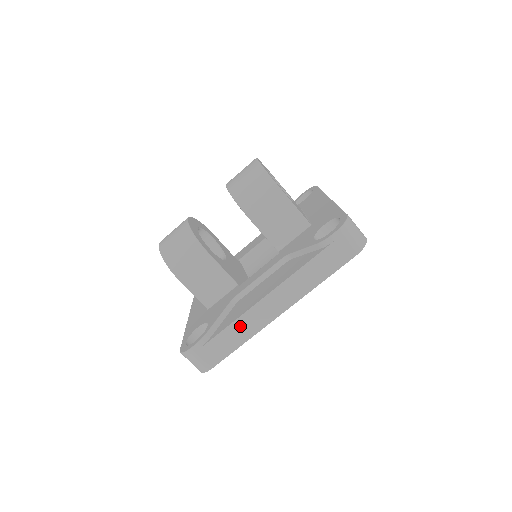
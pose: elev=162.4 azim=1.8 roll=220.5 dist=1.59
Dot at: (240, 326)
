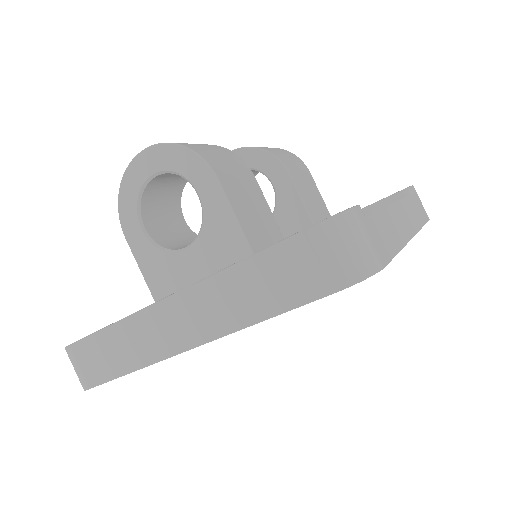
Dot at: (390, 220)
